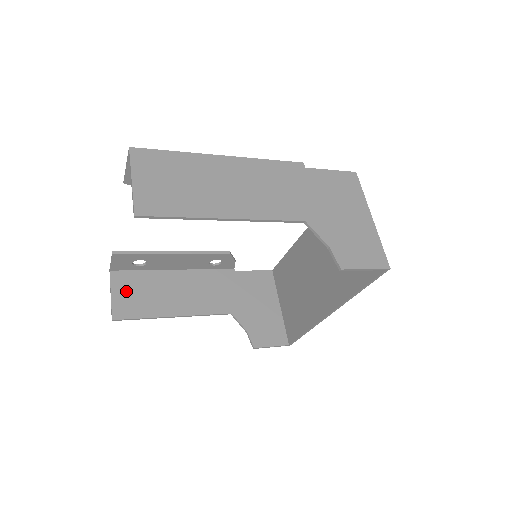
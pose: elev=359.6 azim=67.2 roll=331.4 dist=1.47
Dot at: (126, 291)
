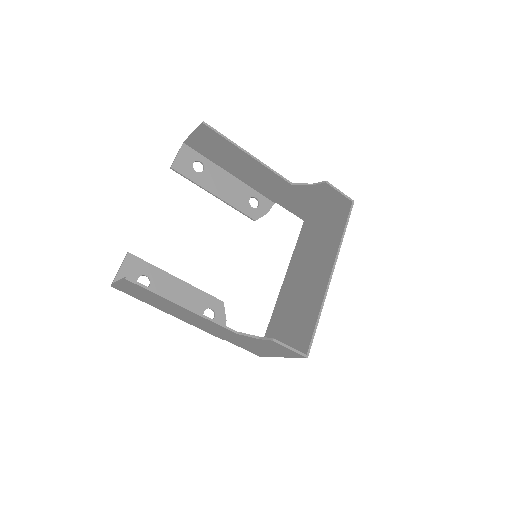
Dot at: occluded
